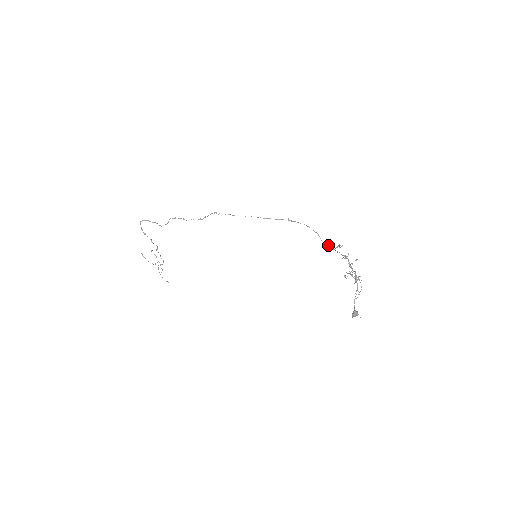
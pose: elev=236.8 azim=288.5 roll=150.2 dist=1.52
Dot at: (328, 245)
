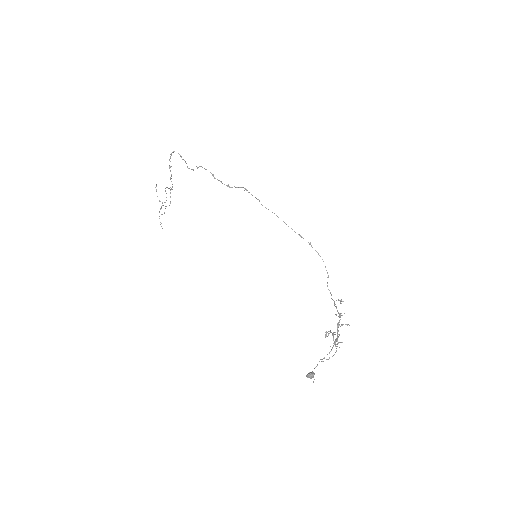
Dot at: occluded
